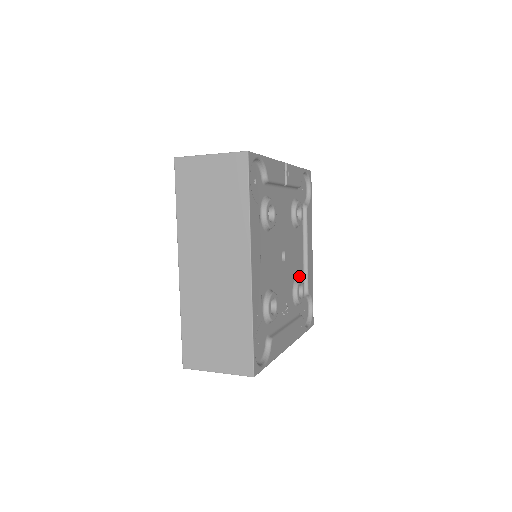
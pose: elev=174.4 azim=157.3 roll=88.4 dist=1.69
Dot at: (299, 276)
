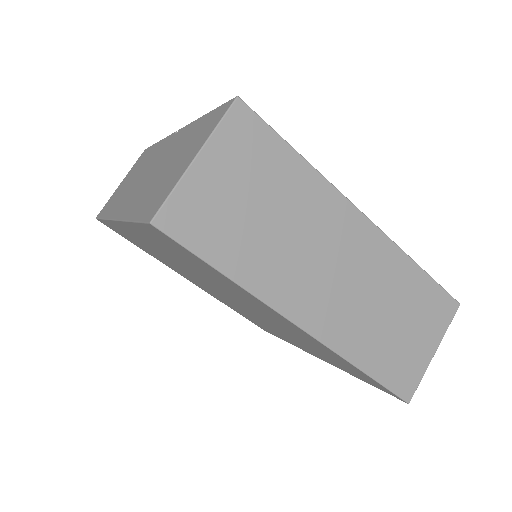
Dot at: occluded
